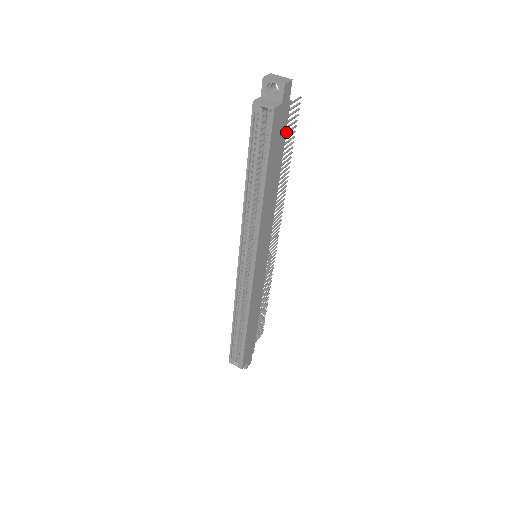
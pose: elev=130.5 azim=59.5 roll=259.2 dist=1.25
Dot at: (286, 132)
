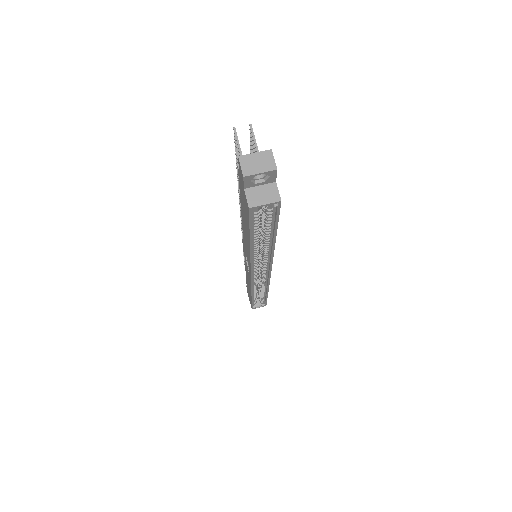
Dot at: occluded
